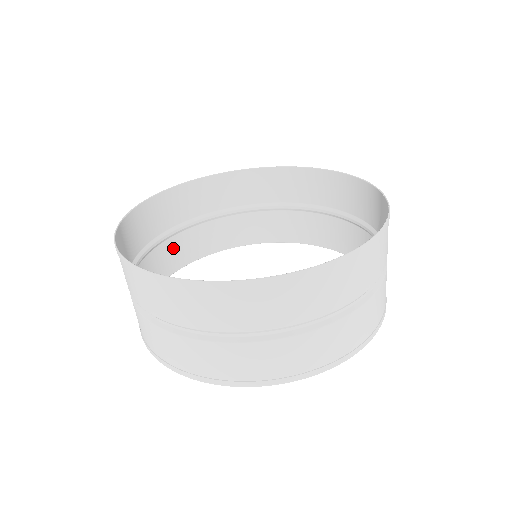
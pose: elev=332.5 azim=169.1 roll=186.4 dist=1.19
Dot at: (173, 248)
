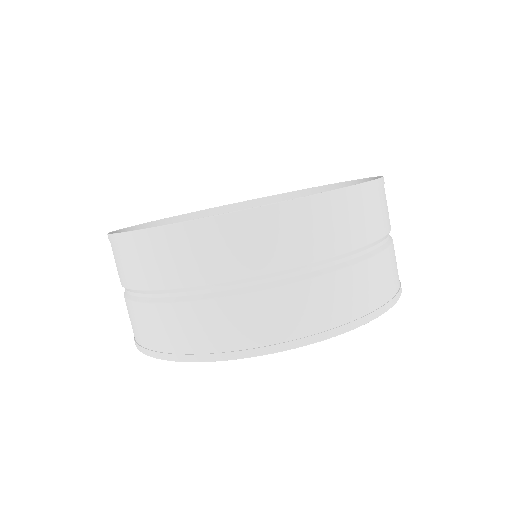
Dot at: occluded
